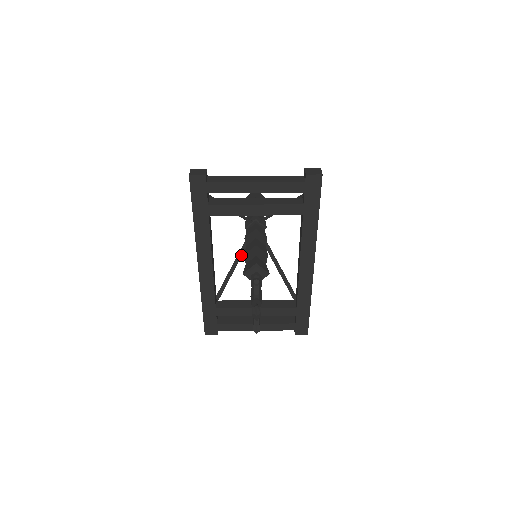
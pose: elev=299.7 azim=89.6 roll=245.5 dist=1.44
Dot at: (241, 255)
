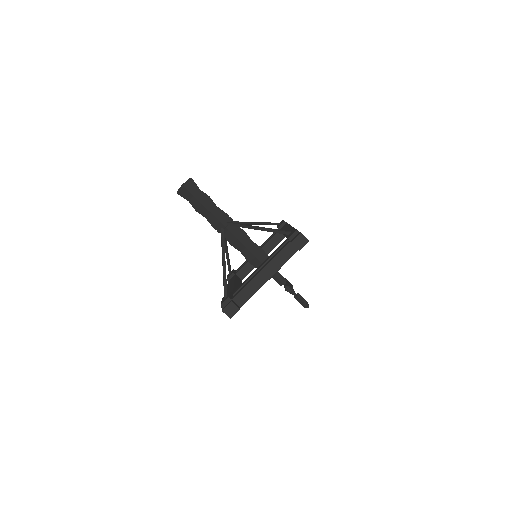
Dot at: (226, 242)
